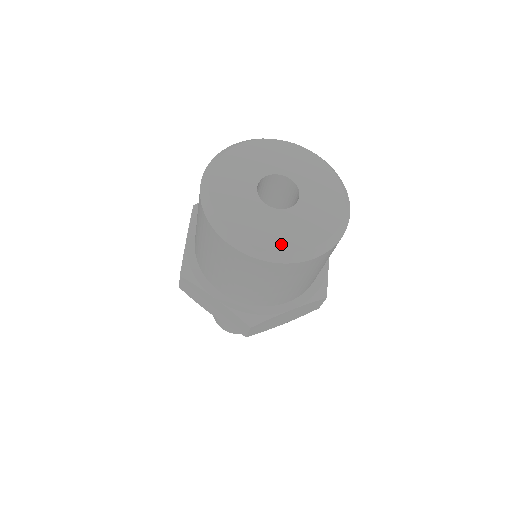
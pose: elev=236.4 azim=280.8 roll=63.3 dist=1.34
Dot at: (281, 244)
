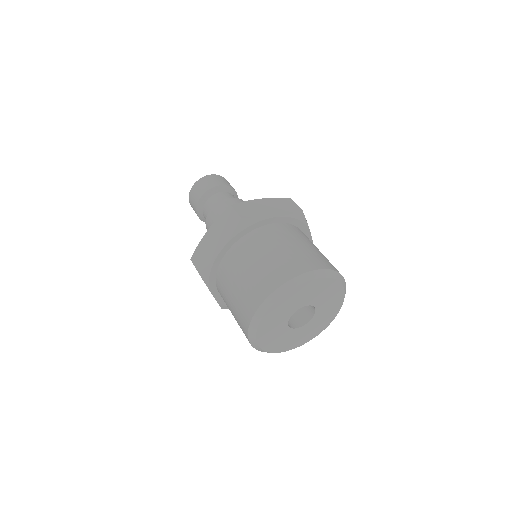
Dot at: (277, 349)
